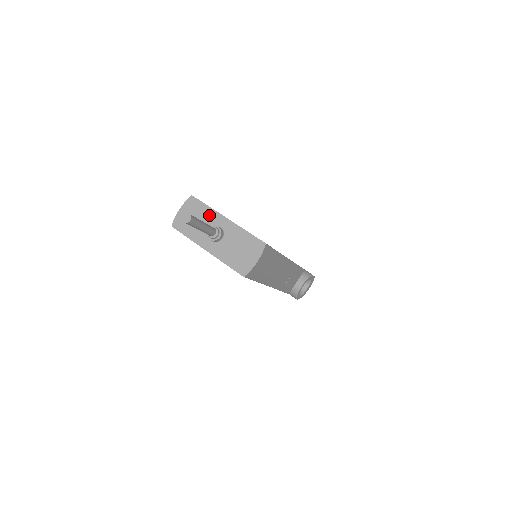
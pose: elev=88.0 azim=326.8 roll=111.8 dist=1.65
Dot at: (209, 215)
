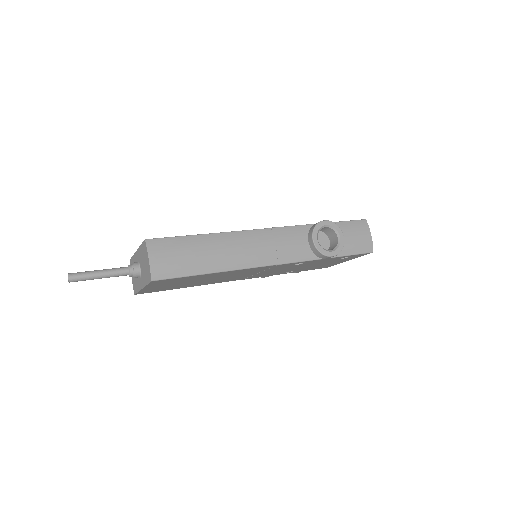
Dot at: occluded
